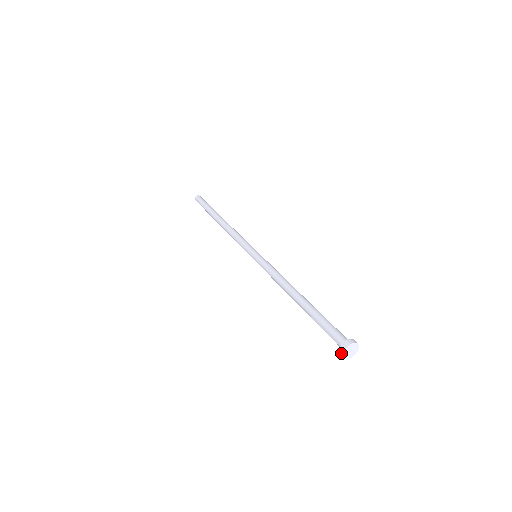
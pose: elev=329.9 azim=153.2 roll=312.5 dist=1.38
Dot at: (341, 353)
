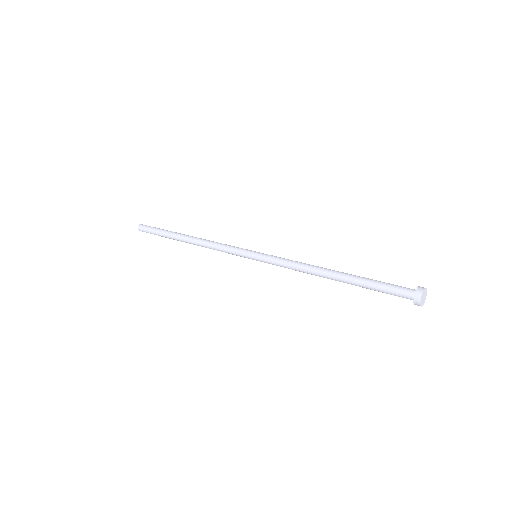
Dot at: (417, 296)
